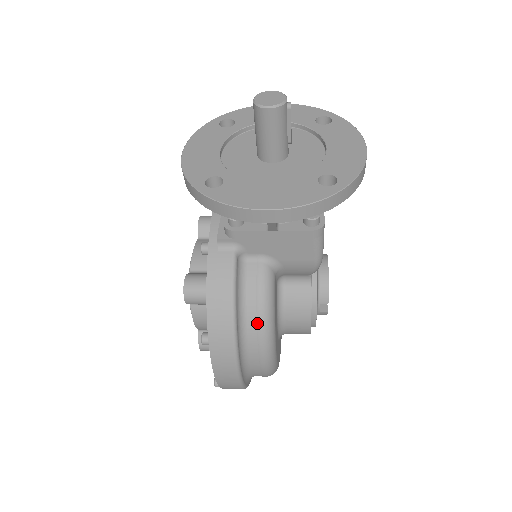
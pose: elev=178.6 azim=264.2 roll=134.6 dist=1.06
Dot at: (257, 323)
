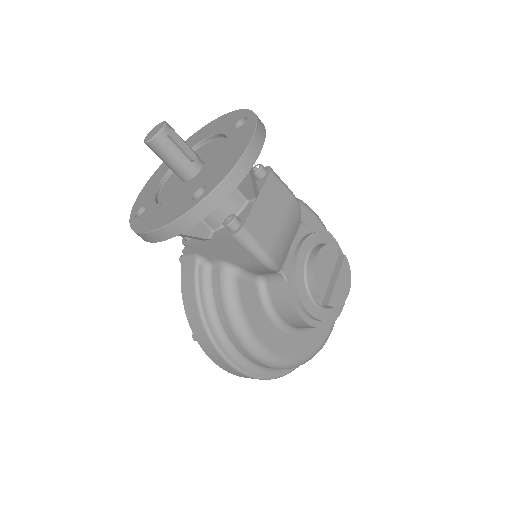
Dot at: (227, 322)
